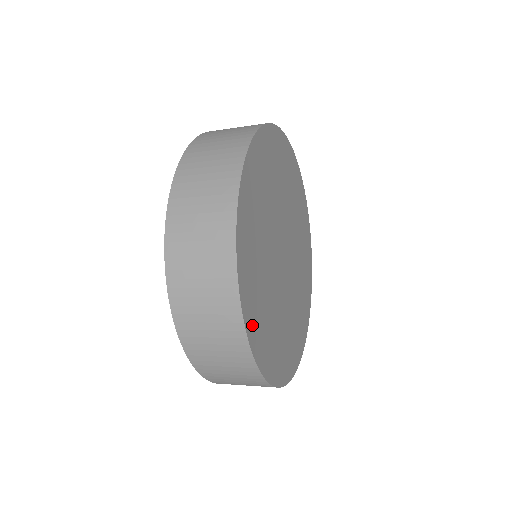
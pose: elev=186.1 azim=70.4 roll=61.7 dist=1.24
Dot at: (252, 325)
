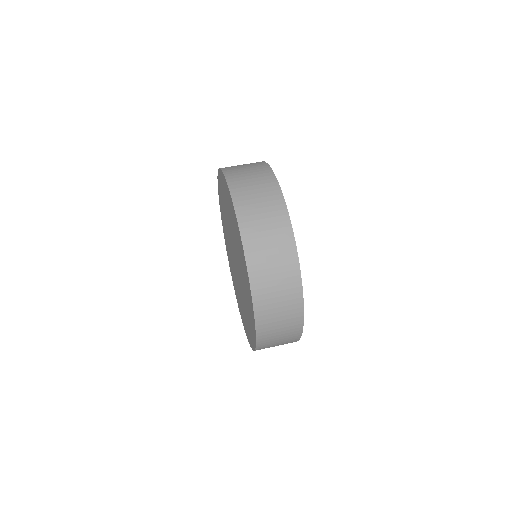
Dot at: occluded
